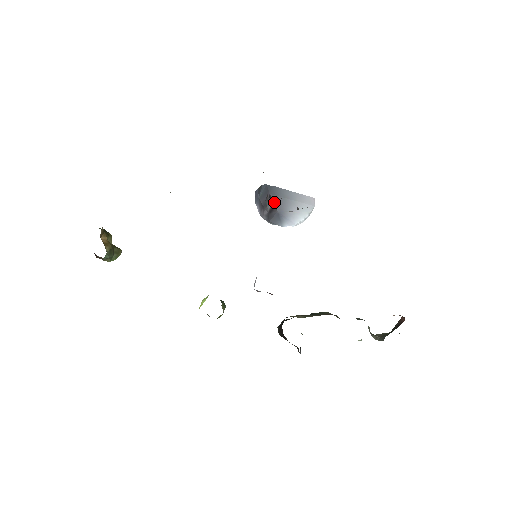
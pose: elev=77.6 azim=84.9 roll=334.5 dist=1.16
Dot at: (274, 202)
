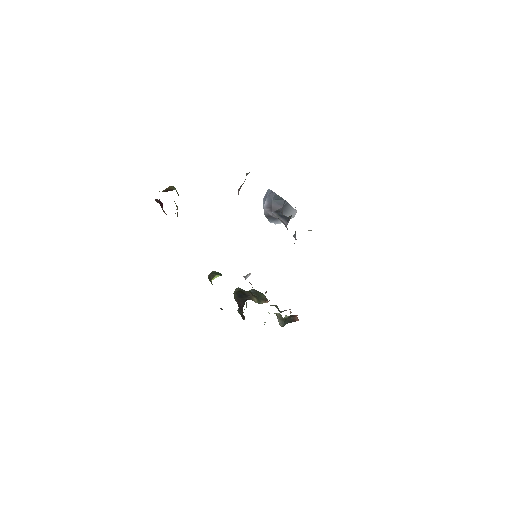
Dot at: (285, 225)
